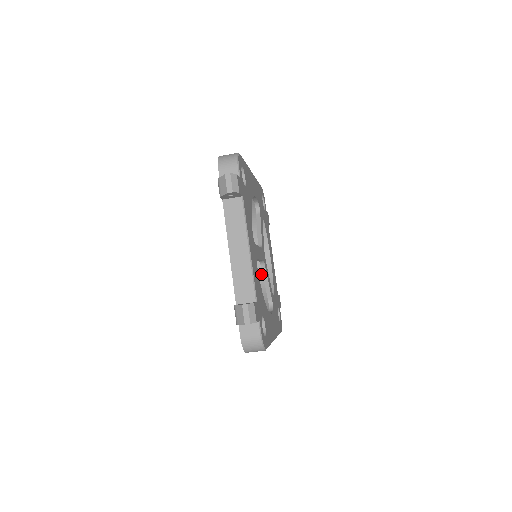
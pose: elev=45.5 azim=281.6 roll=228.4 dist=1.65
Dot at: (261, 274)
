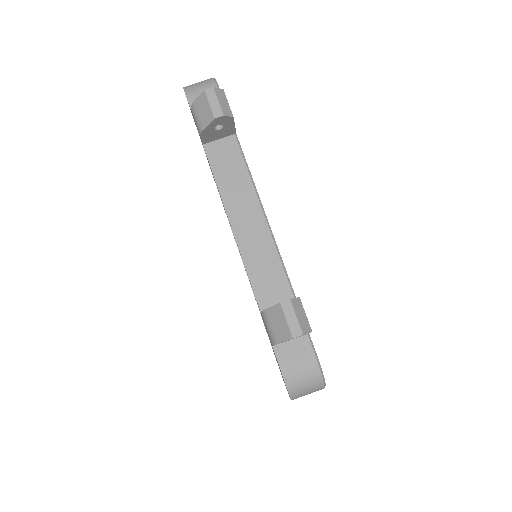
Dot at: occluded
